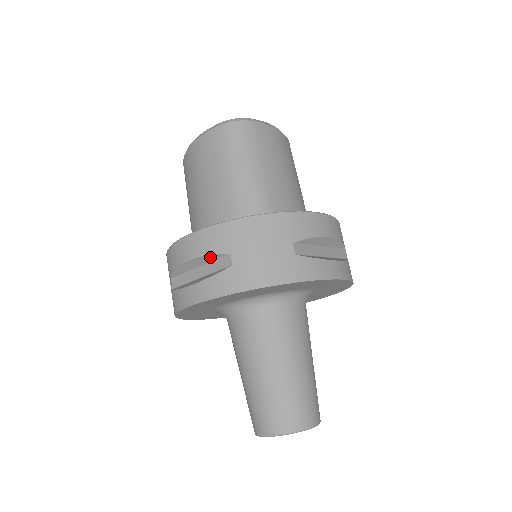
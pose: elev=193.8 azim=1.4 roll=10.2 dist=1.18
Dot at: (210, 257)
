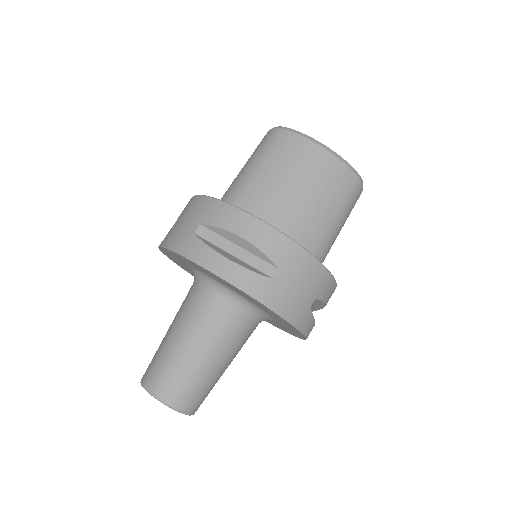
Dot at: occluded
